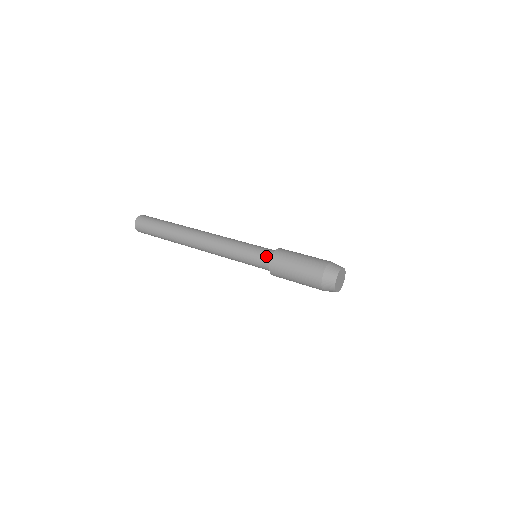
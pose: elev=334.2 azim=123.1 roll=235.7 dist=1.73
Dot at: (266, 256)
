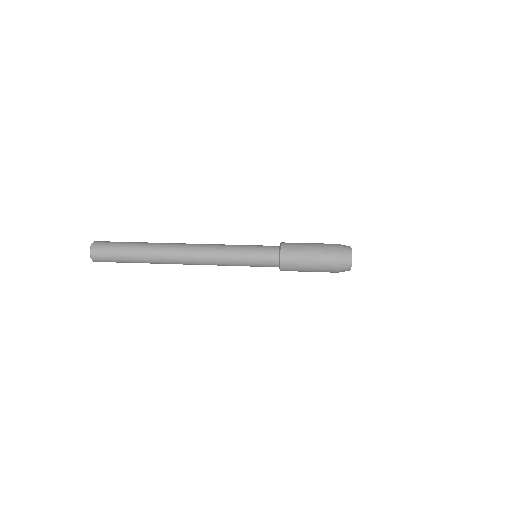
Dot at: (272, 263)
